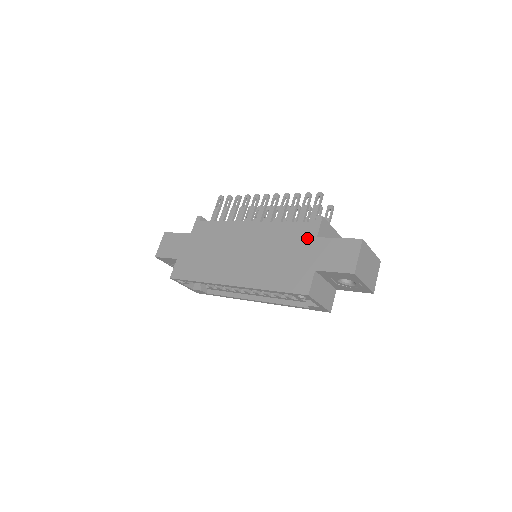
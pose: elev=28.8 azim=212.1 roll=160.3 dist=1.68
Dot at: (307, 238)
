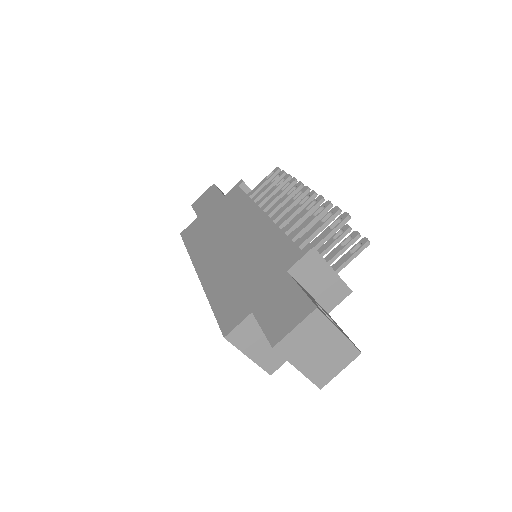
Dot at: (279, 265)
